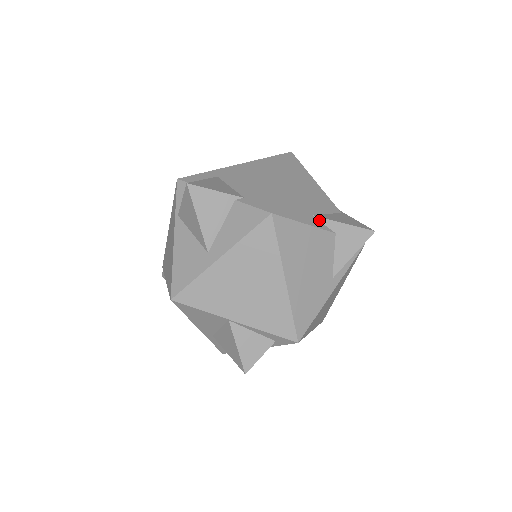
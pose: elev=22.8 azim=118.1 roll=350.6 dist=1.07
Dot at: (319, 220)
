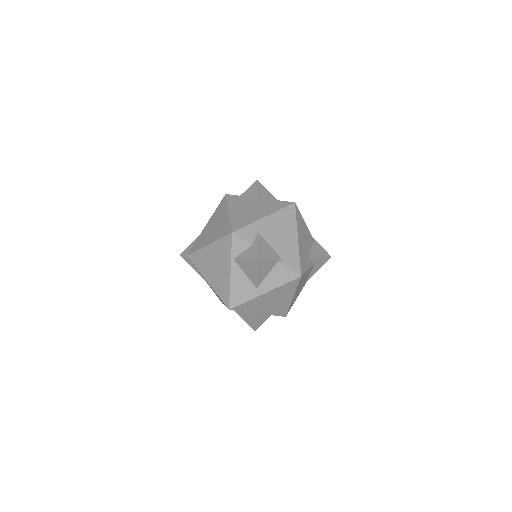
Dot at: (311, 259)
